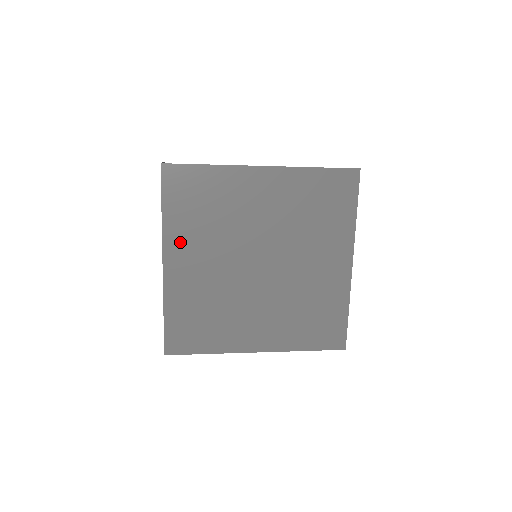
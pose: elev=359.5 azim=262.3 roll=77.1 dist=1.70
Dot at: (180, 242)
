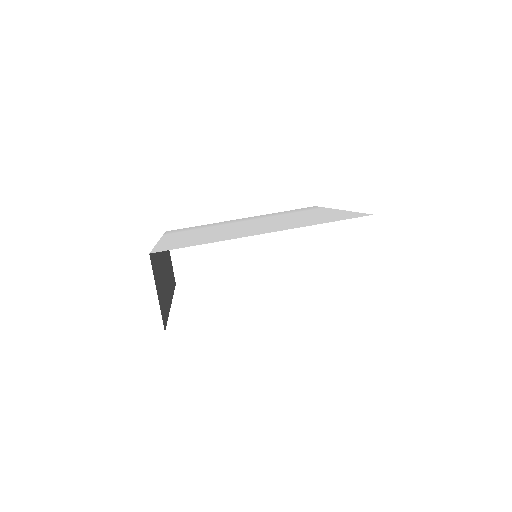
Dot at: occluded
